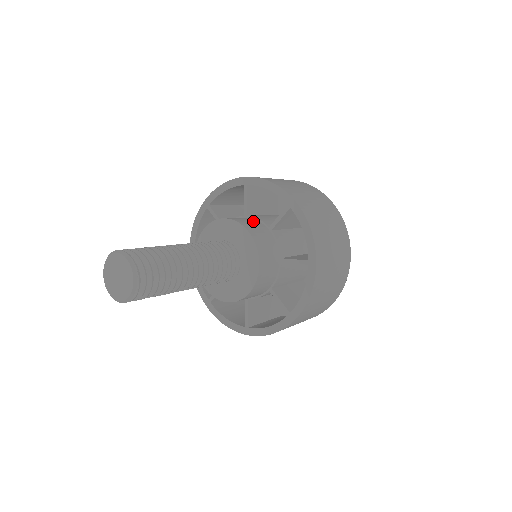
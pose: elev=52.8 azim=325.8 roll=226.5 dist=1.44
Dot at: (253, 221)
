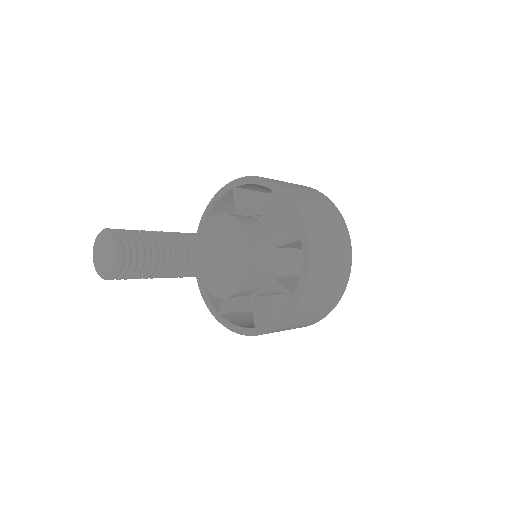
Dot at: occluded
